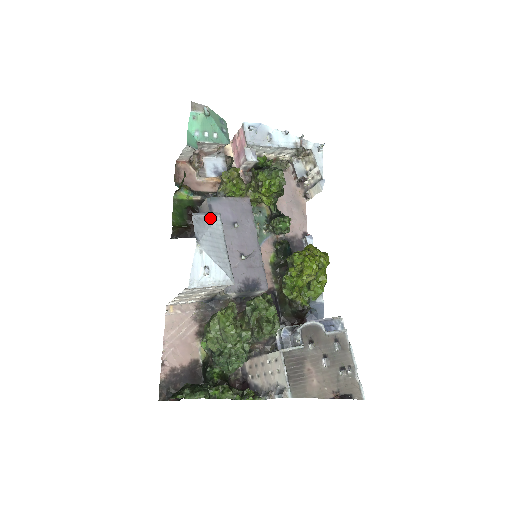
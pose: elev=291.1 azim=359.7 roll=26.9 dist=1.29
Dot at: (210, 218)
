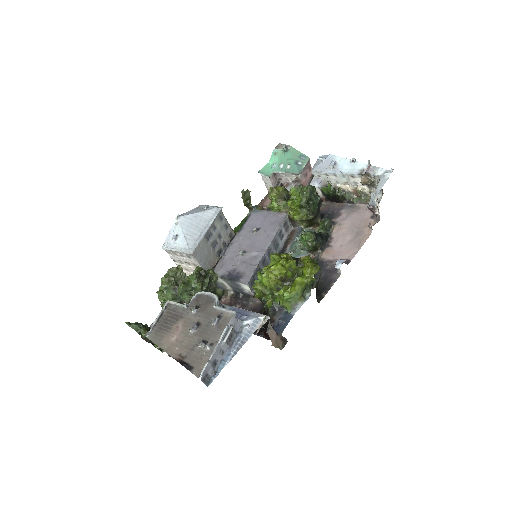
Dot at: (206, 207)
